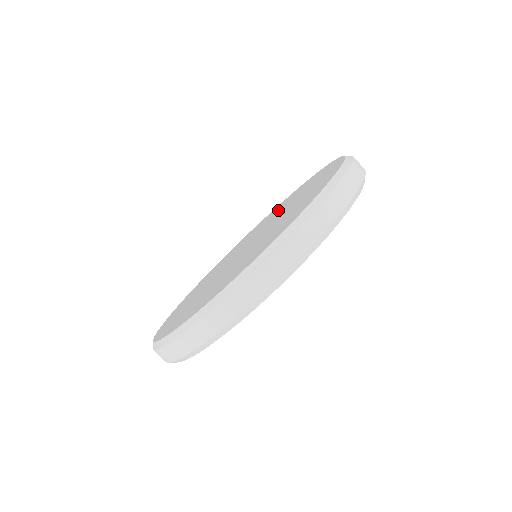
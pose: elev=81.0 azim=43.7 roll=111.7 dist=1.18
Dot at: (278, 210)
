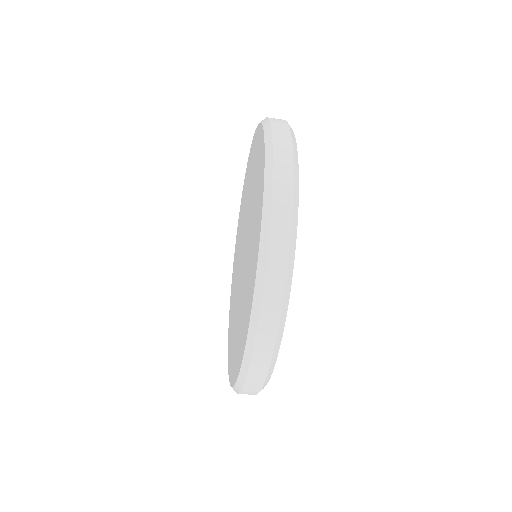
Dot at: (248, 185)
